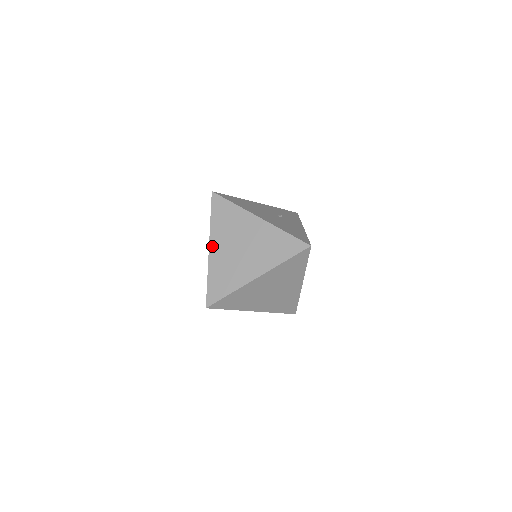
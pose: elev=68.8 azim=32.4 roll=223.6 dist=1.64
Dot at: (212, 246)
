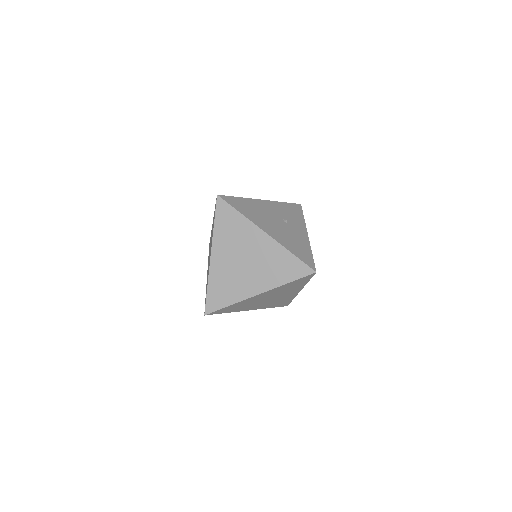
Dot at: (214, 254)
